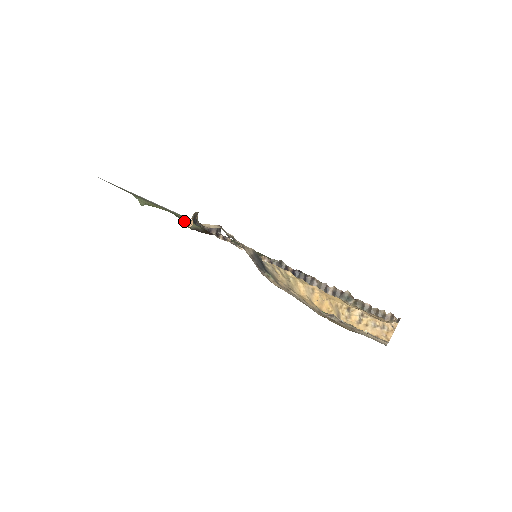
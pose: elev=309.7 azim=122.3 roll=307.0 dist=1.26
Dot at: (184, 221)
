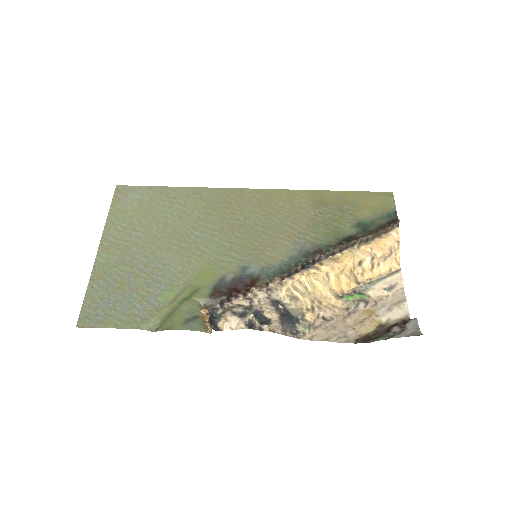
Dot at: (197, 315)
